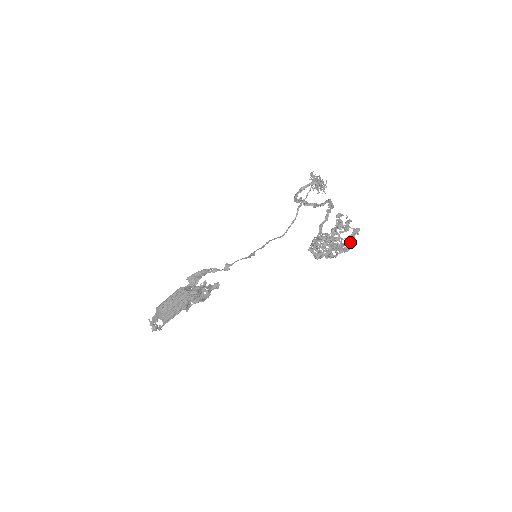
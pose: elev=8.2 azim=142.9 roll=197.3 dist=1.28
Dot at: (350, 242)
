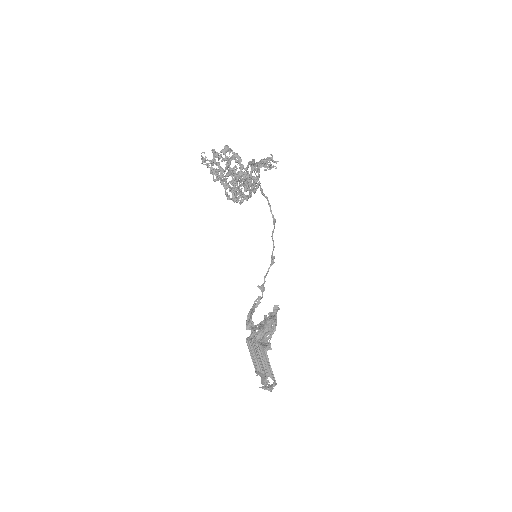
Dot at: (228, 161)
